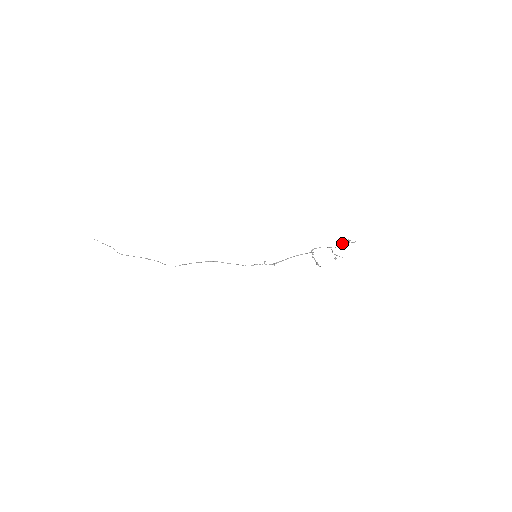
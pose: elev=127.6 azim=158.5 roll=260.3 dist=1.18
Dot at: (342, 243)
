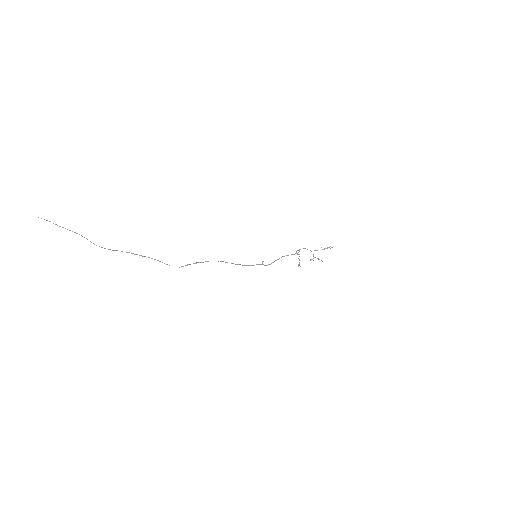
Dot at: (324, 248)
